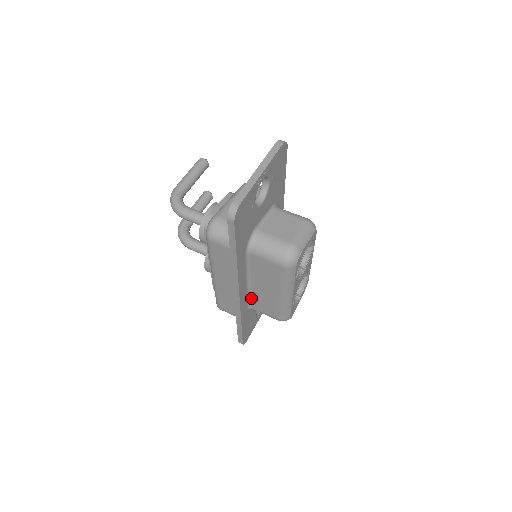
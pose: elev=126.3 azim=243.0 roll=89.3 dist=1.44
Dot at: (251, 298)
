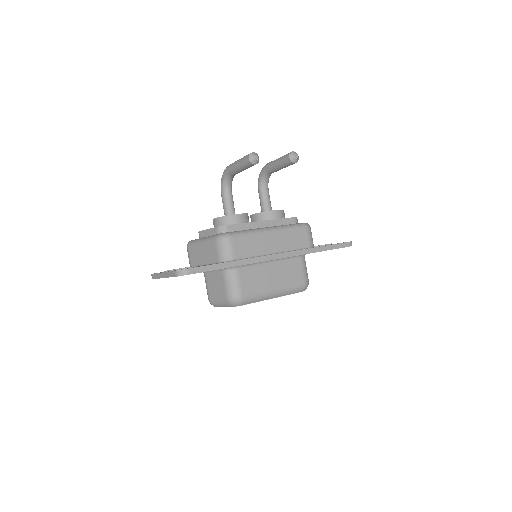
Dot at: occluded
